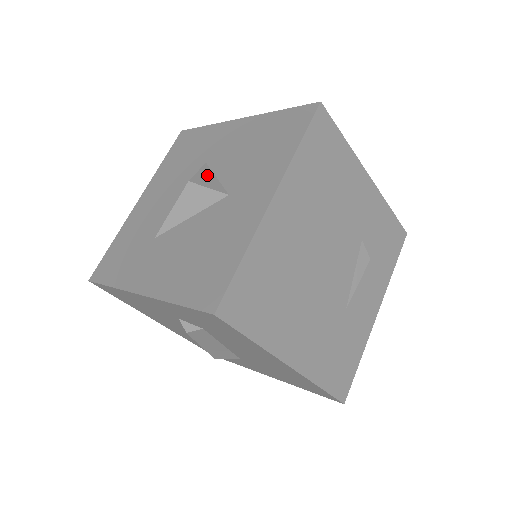
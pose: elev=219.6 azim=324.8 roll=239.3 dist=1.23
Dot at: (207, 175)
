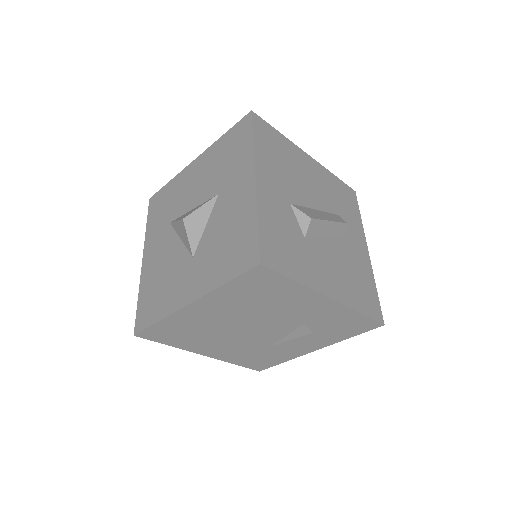
Dot at: (202, 217)
